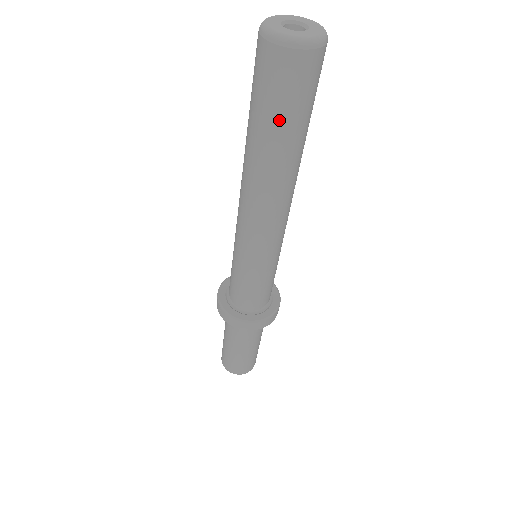
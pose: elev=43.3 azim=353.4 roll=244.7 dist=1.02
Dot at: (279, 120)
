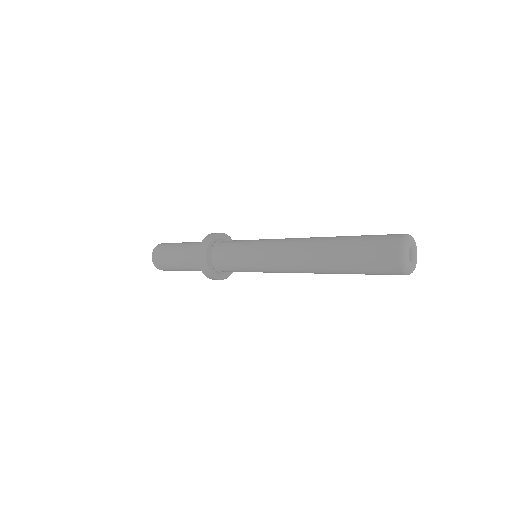
Dot at: (366, 274)
